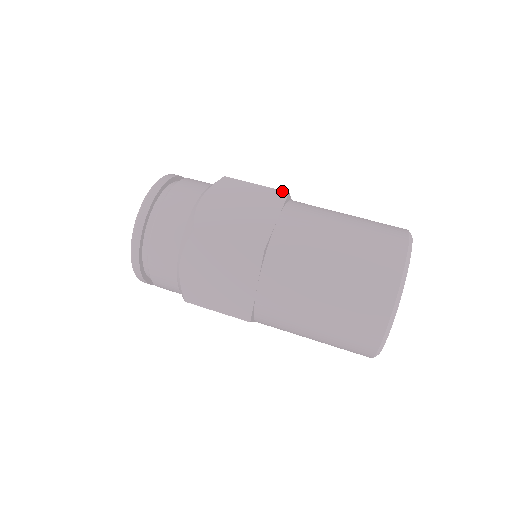
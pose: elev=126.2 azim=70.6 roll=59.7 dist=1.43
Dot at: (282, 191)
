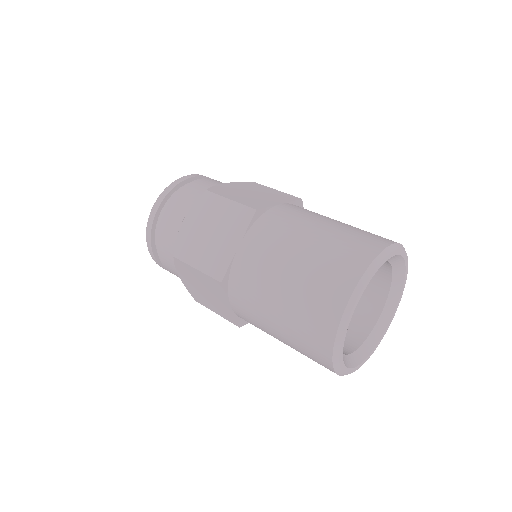
Dot at: (296, 197)
